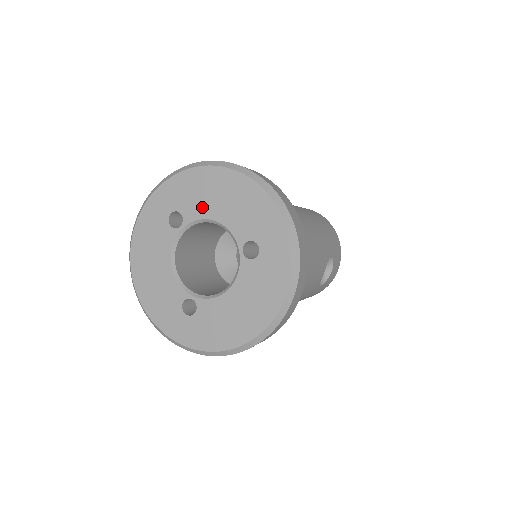
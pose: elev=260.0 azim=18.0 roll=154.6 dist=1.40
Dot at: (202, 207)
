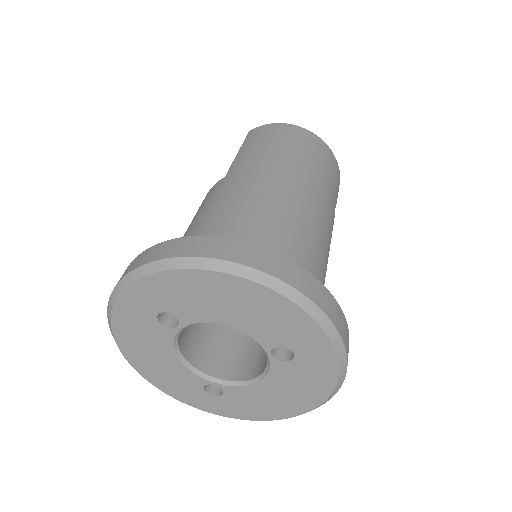
Dot at: (203, 311)
